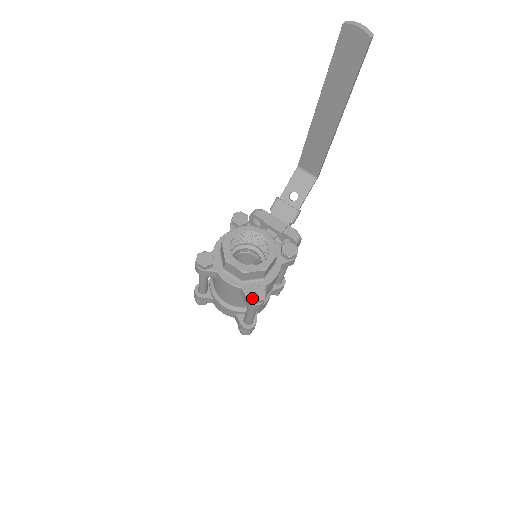
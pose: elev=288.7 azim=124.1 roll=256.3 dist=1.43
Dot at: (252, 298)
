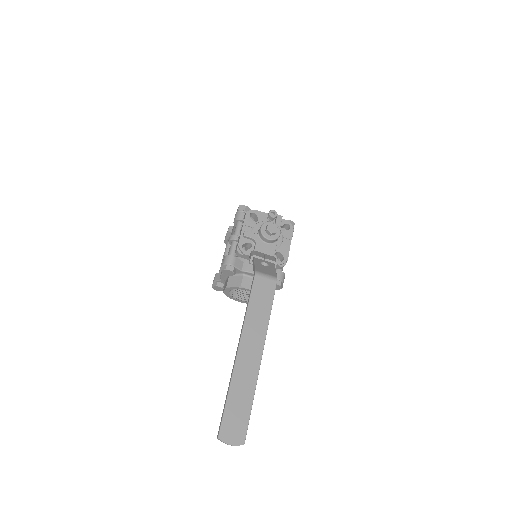
Dot at: occluded
